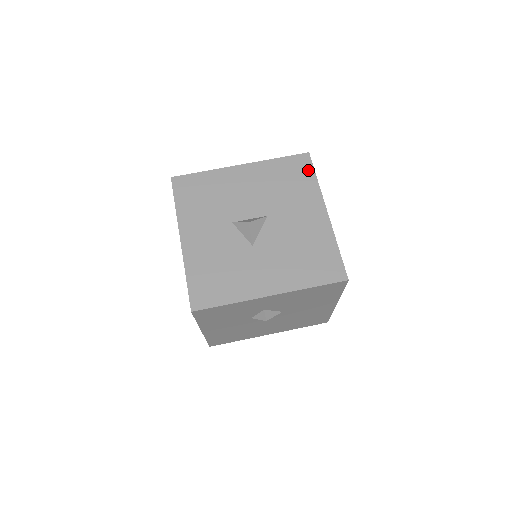
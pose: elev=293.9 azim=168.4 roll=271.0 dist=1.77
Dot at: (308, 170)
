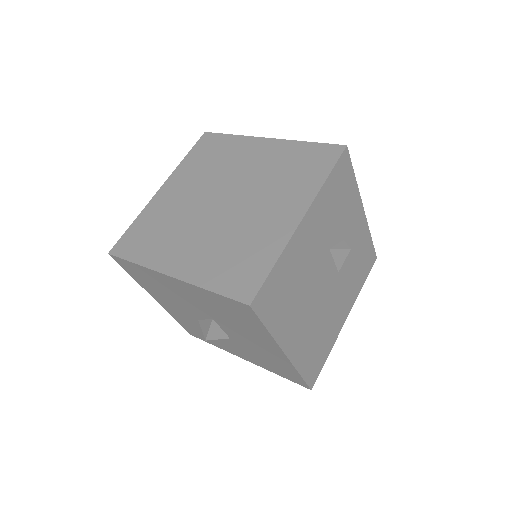
Dot at: occluded
